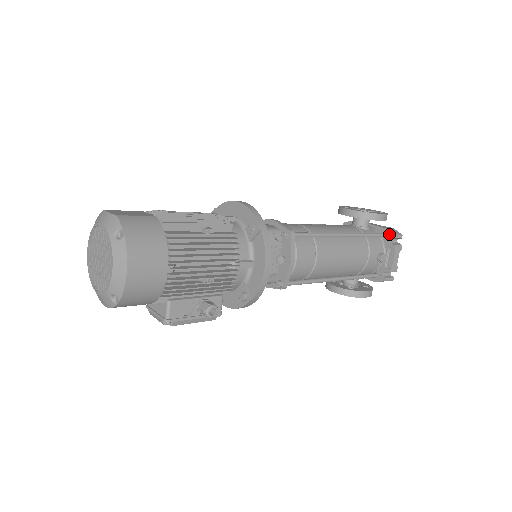
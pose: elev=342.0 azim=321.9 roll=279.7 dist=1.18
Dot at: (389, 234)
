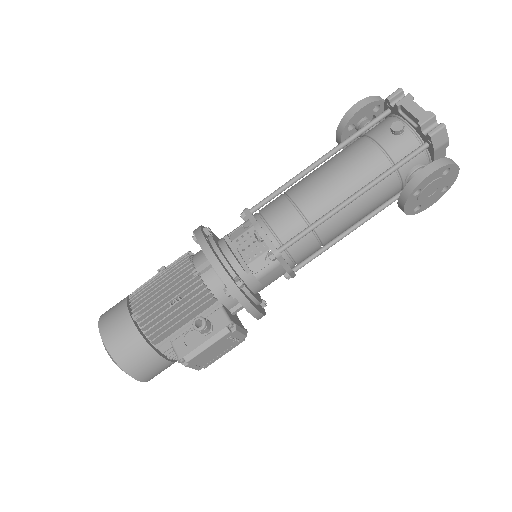
Dot at: (386, 105)
